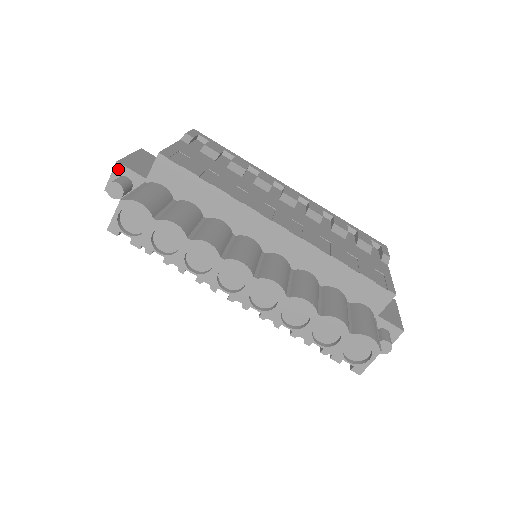
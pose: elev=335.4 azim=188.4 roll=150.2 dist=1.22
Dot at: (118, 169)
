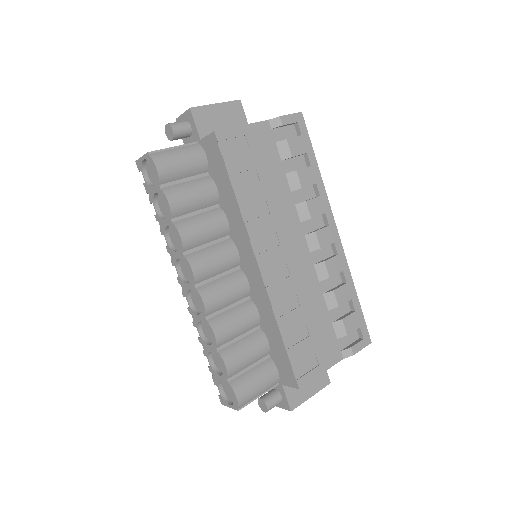
Dot at: (188, 114)
